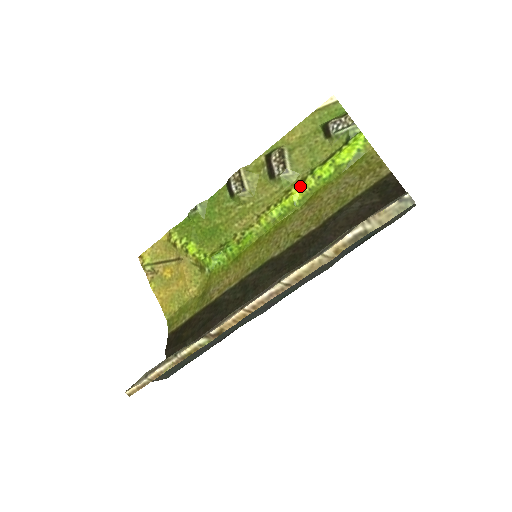
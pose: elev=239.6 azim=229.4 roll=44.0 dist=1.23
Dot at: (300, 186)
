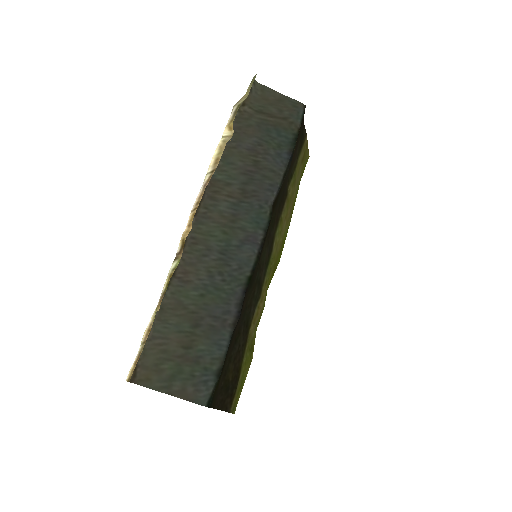
Dot at: occluded
